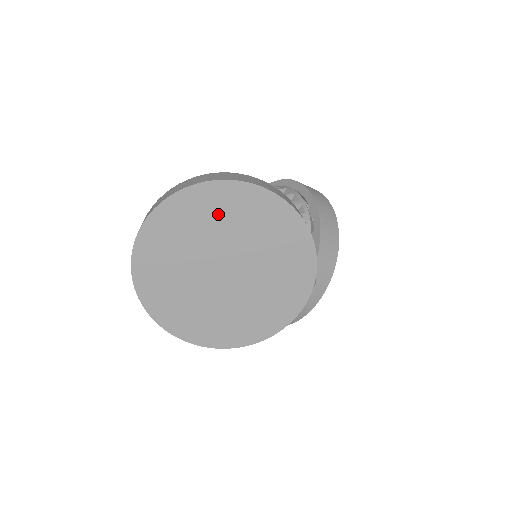
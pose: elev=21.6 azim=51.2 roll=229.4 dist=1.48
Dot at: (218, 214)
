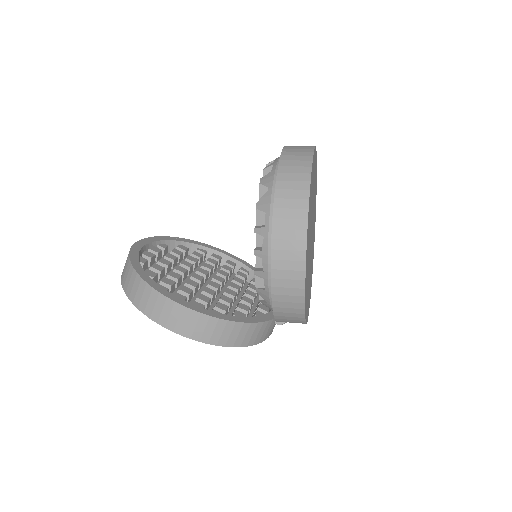
Dot at: occluded
